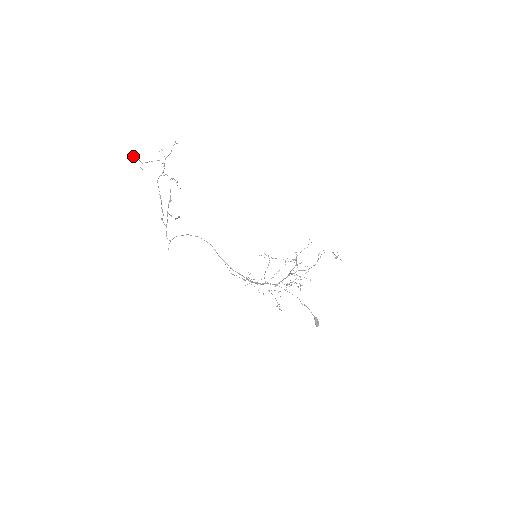
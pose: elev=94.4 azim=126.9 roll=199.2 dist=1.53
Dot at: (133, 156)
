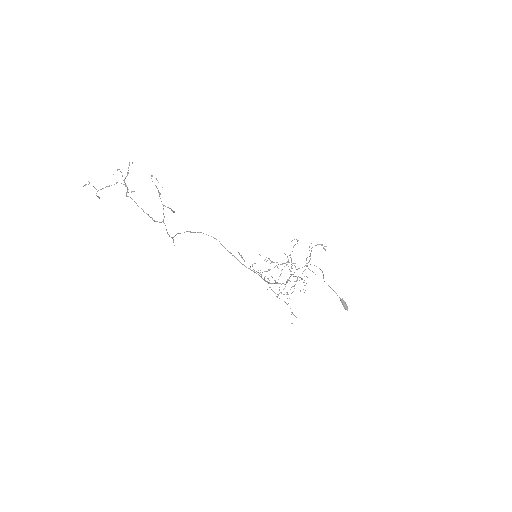
Dot at: (85, 184)
